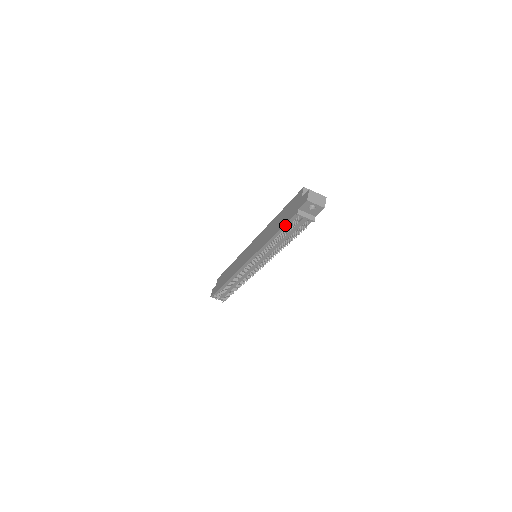
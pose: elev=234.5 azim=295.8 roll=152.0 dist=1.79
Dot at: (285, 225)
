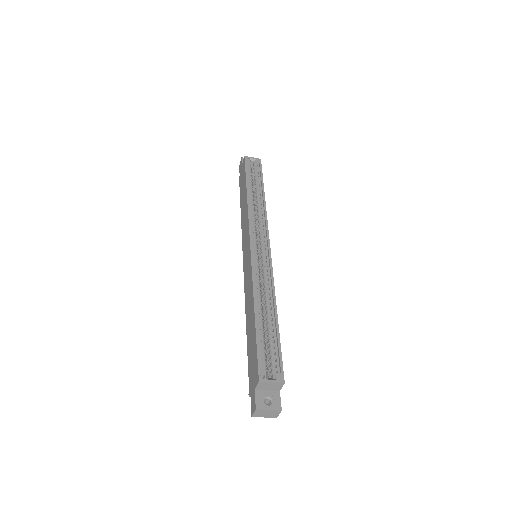
Dot at: occluded
